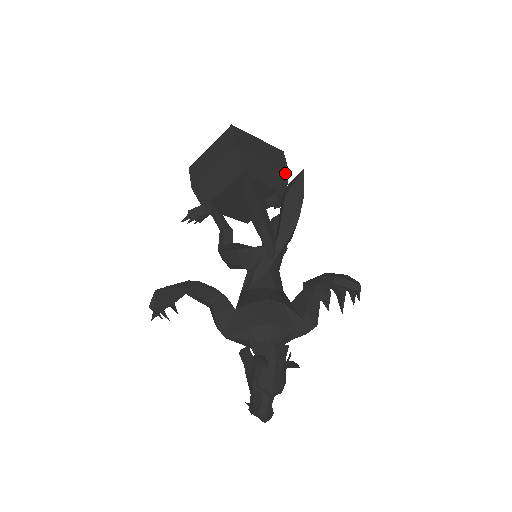
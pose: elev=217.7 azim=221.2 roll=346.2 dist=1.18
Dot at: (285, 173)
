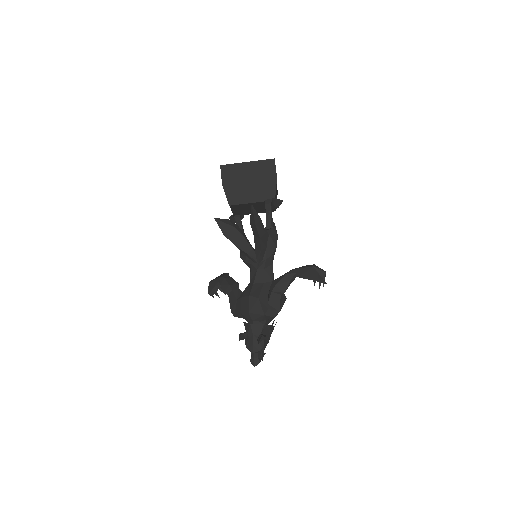
Dot at: (273, 182)
